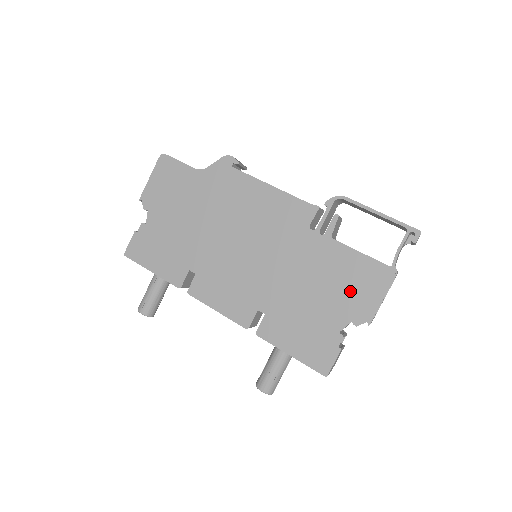
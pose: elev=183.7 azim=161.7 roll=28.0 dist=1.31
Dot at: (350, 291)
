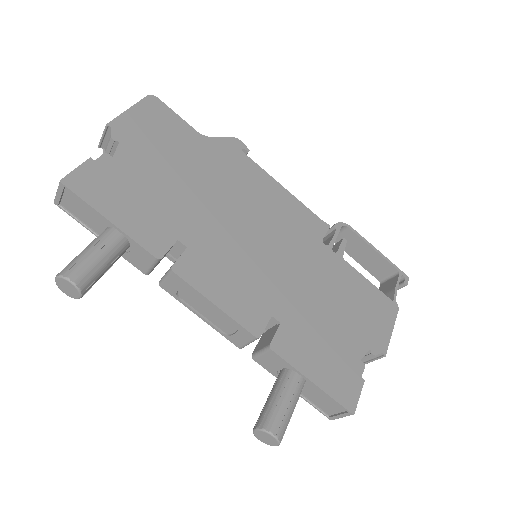
Dot at: (365, 316)
